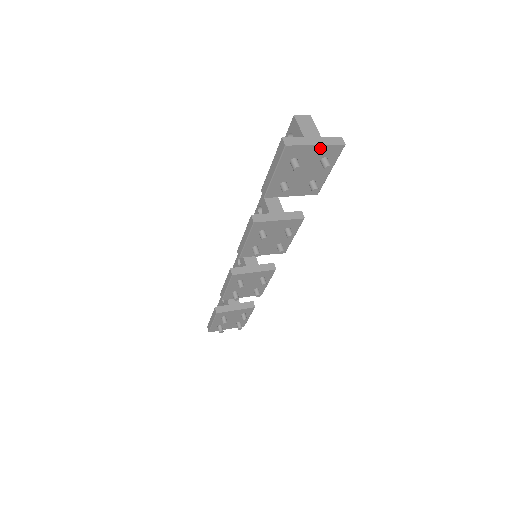
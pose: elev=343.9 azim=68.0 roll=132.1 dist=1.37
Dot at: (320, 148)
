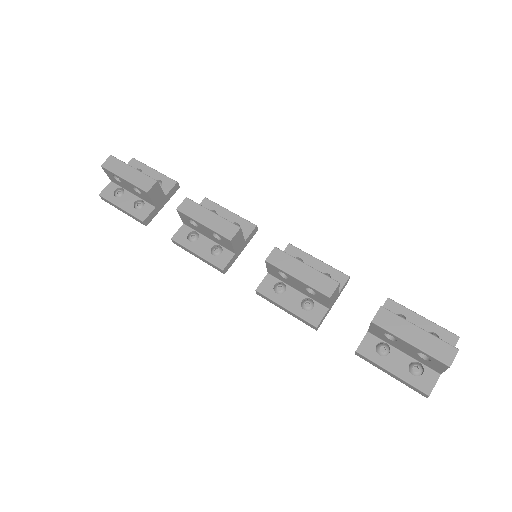
Dot at: occluded
